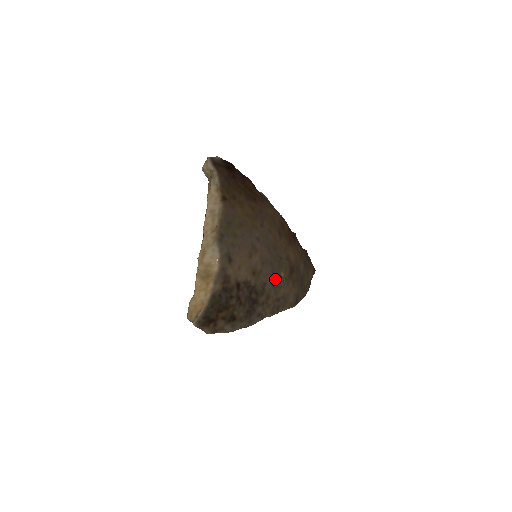
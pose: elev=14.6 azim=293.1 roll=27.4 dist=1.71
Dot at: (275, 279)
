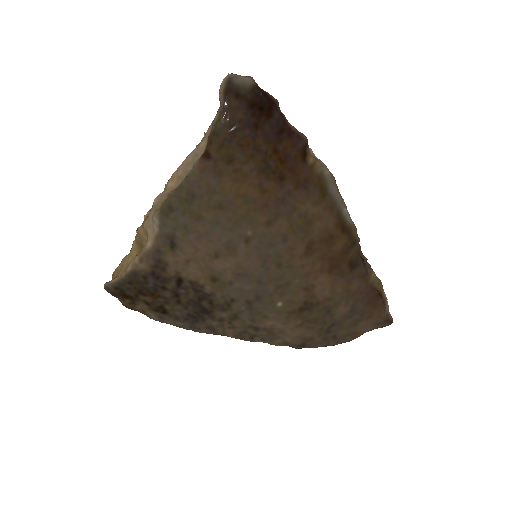
Dot at: (259, 303)
